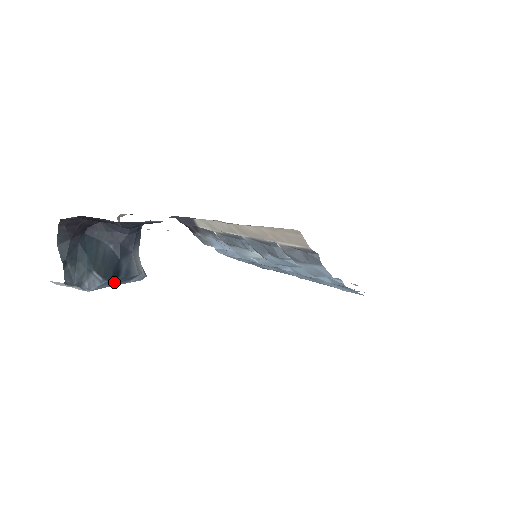
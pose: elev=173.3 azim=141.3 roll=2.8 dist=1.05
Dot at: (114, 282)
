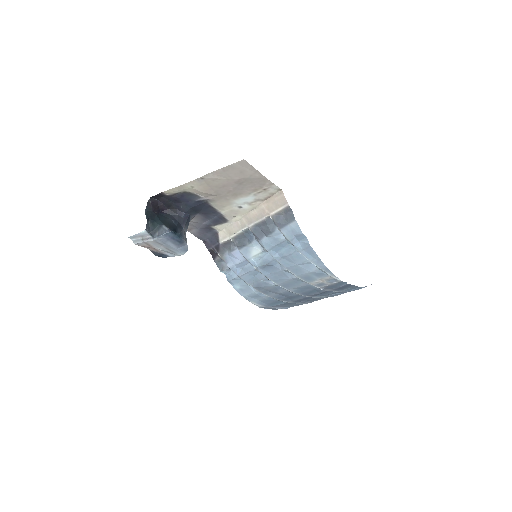
Dot at: (172, 237)
